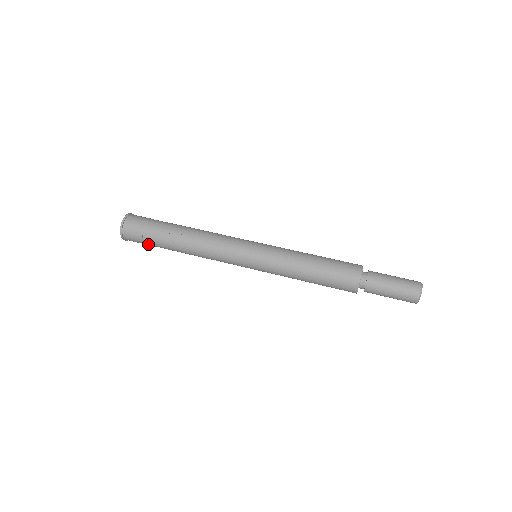
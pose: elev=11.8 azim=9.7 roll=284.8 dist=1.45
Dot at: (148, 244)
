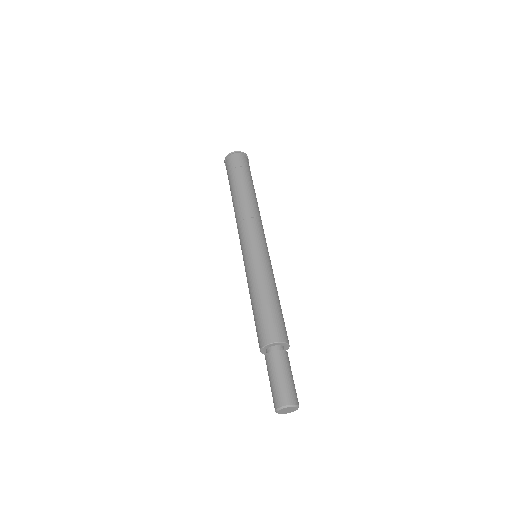
Dot at: occluded
